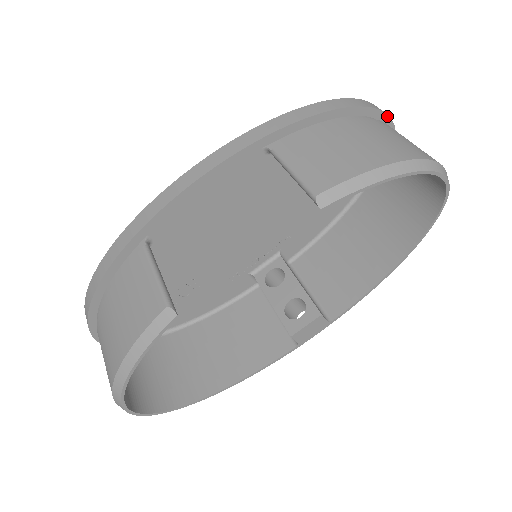
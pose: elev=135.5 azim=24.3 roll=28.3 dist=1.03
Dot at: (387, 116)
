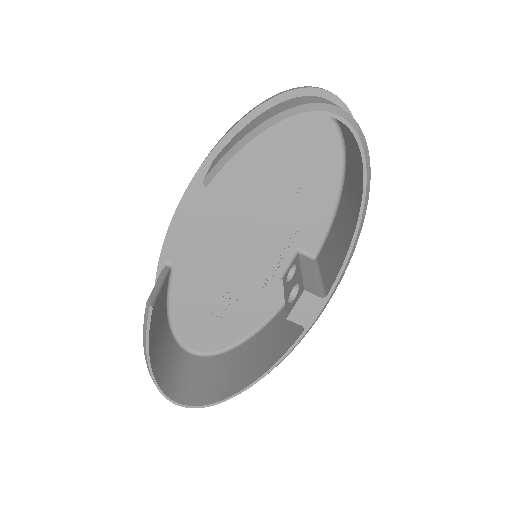
Dot at: (315, 89)
